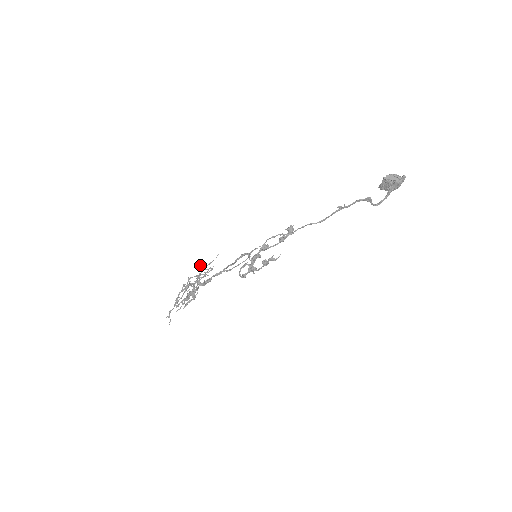
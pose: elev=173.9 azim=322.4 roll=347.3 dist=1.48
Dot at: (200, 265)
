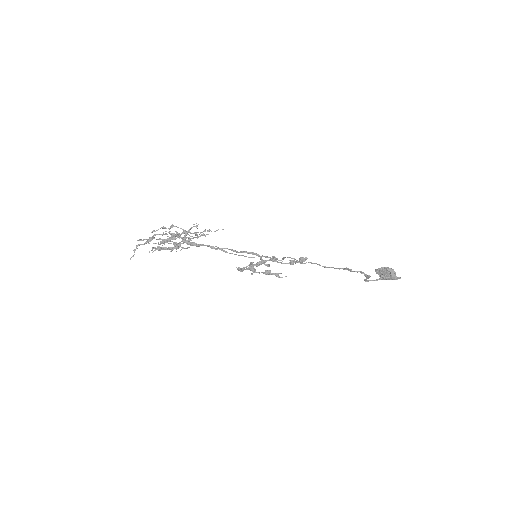
Dot at: occluded
